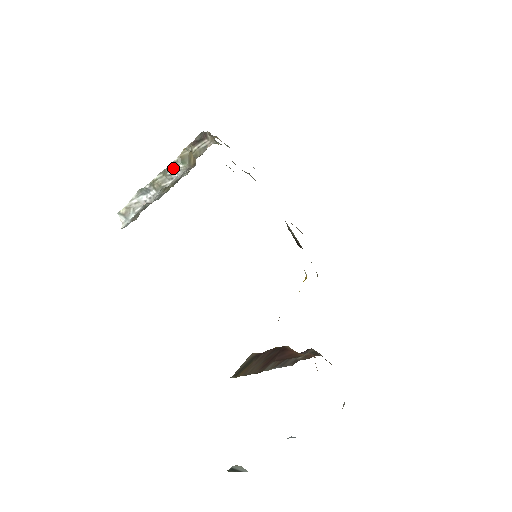
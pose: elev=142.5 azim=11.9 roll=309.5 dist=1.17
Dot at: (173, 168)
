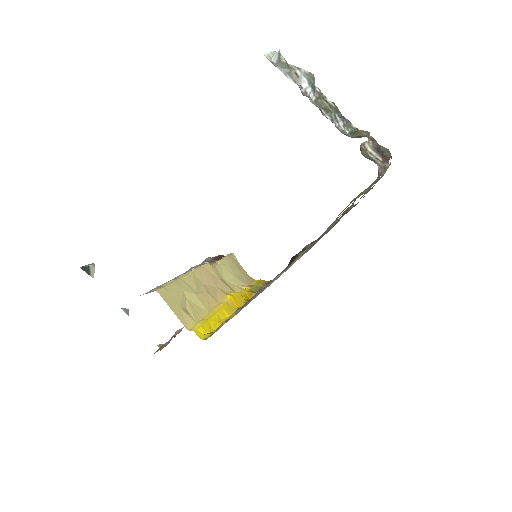
Dot at: (344, 121)
